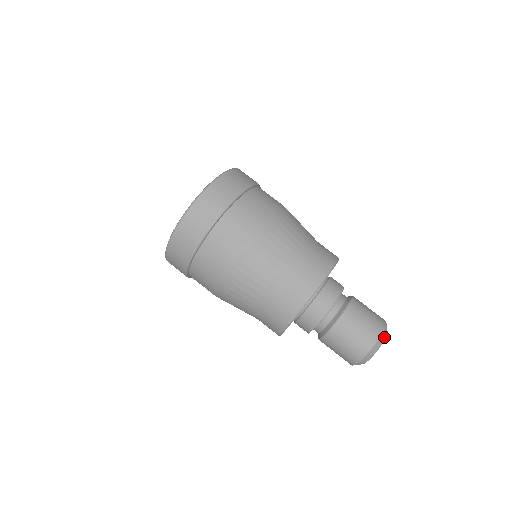
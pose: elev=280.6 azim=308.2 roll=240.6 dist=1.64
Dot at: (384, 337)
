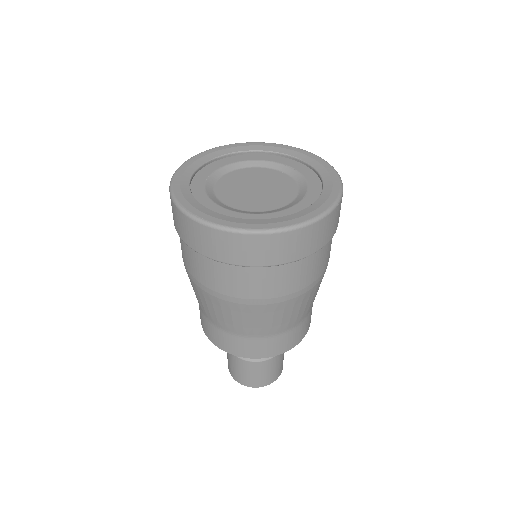
Dot at: occluded
